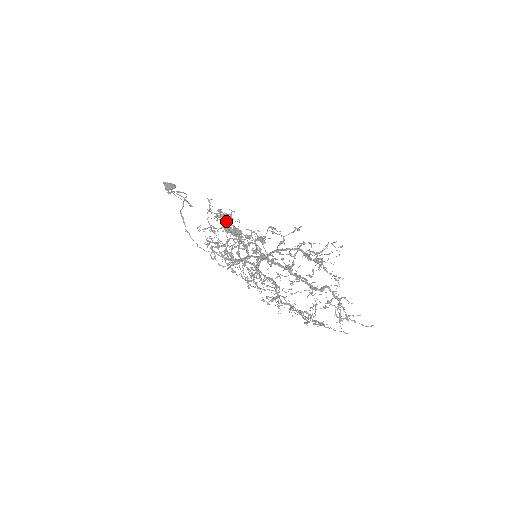
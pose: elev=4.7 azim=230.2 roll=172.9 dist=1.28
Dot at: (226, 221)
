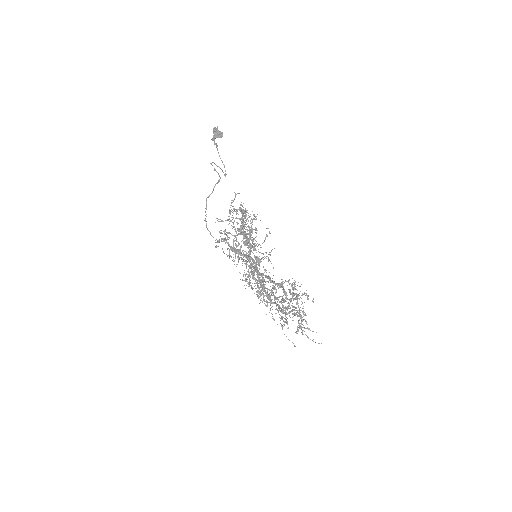
Dot at: (240, 226)
